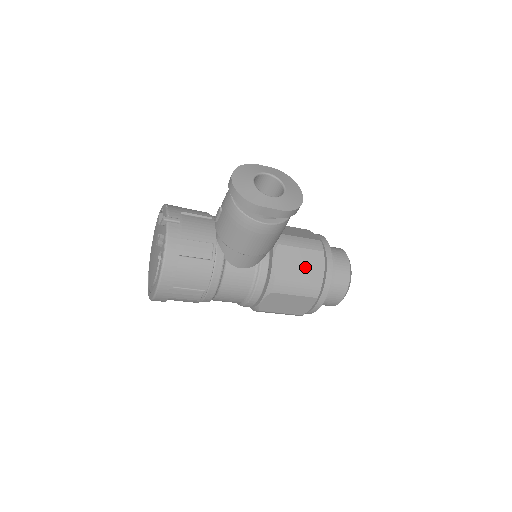
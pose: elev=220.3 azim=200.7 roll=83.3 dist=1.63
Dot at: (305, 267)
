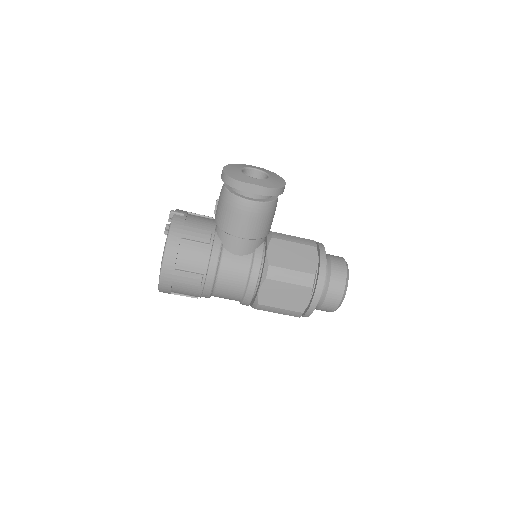
Dot at: (298, 258)
